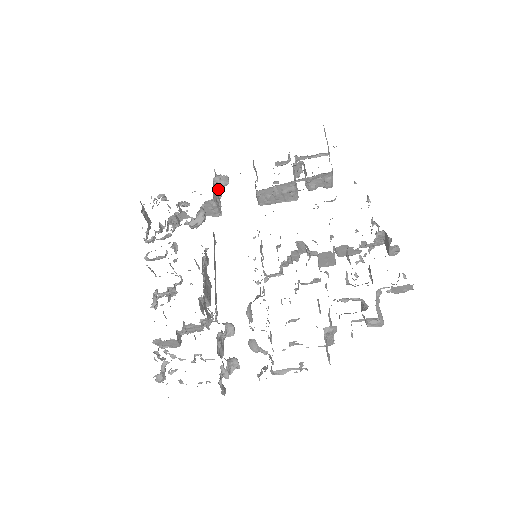
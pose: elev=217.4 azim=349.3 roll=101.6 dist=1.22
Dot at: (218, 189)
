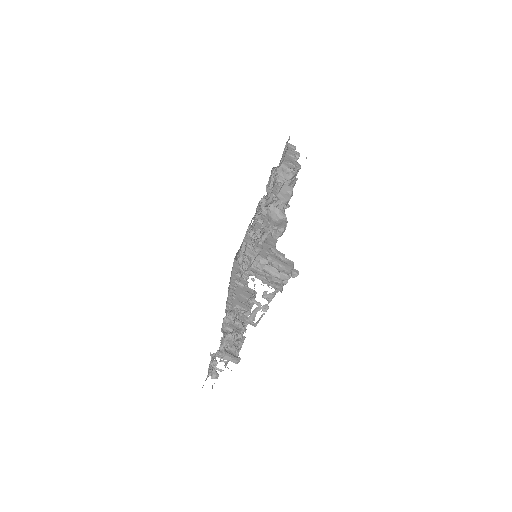
Dot at: occluded
